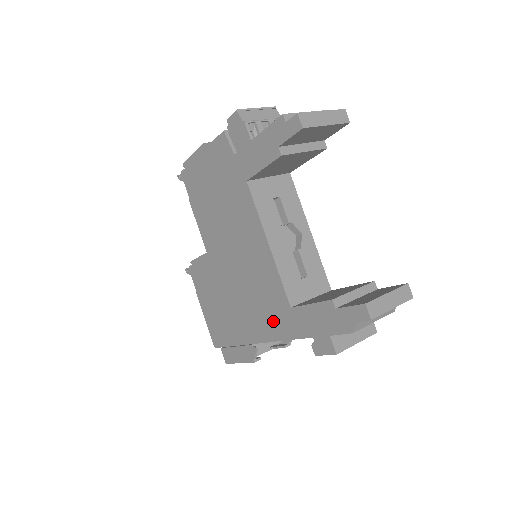
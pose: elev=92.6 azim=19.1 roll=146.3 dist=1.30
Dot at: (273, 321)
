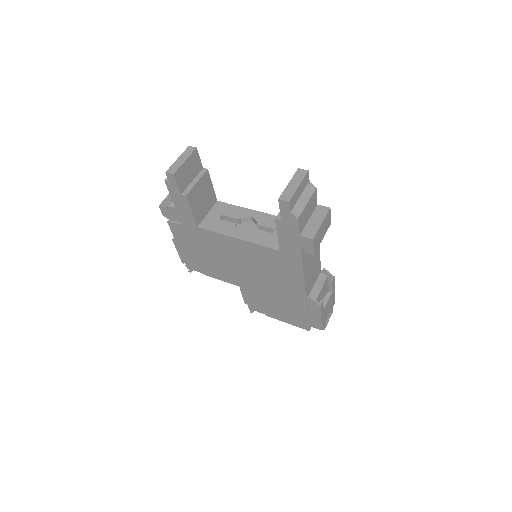
Dot at: (289, 270)
